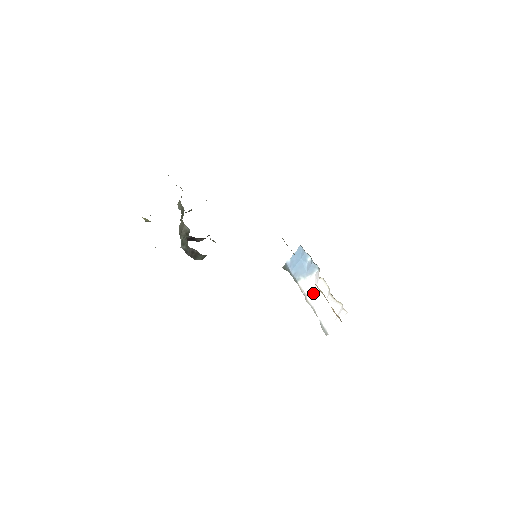
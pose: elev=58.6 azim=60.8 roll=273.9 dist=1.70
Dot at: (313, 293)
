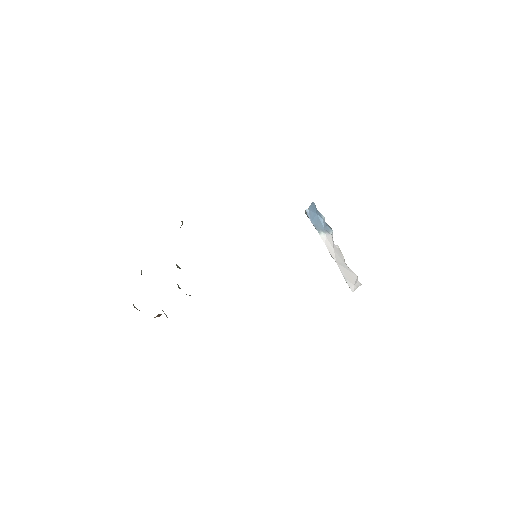
Dot at: (333, 252)
